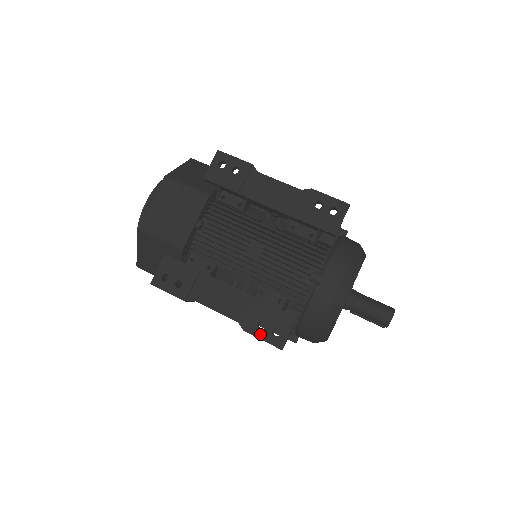
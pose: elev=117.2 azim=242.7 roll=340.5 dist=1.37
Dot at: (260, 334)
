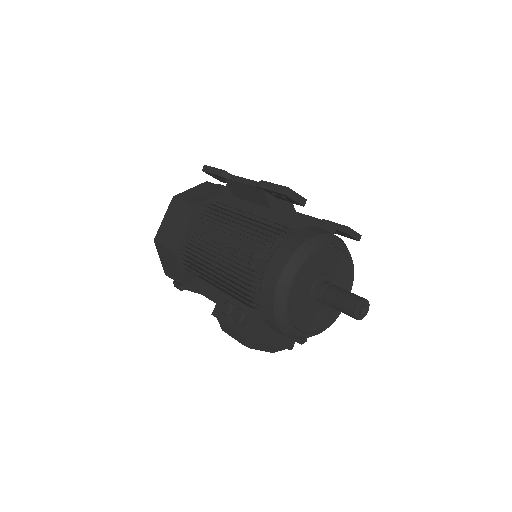
Dot at: (274, 184)
